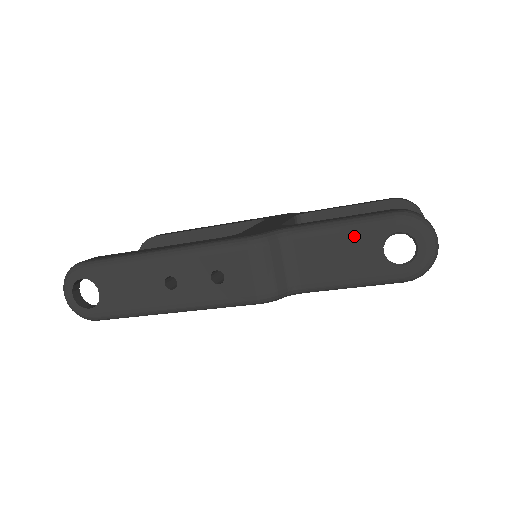
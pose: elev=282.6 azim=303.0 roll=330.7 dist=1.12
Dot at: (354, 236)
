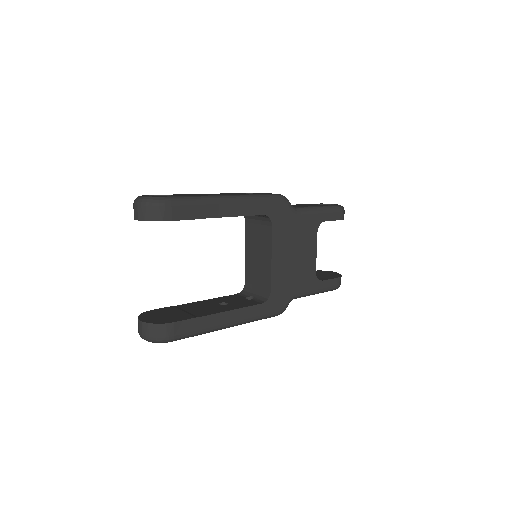
Dot at: (303, 204)
